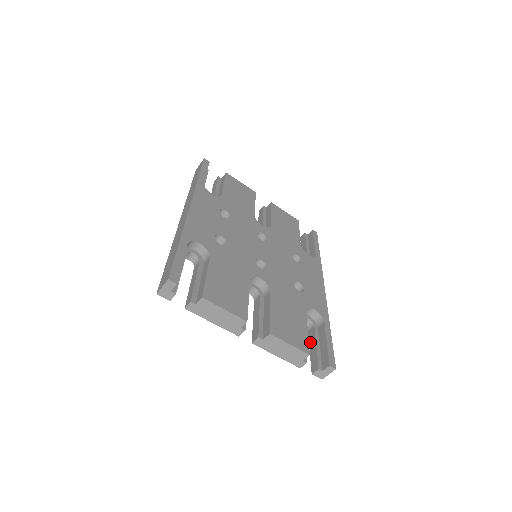
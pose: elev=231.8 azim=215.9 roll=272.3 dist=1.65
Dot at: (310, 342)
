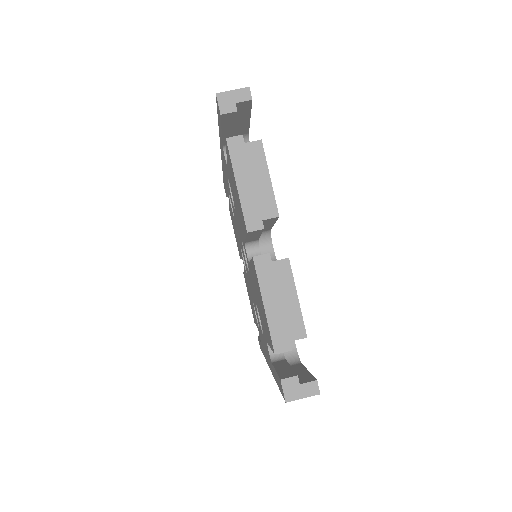
Dot at: (277, 365)
